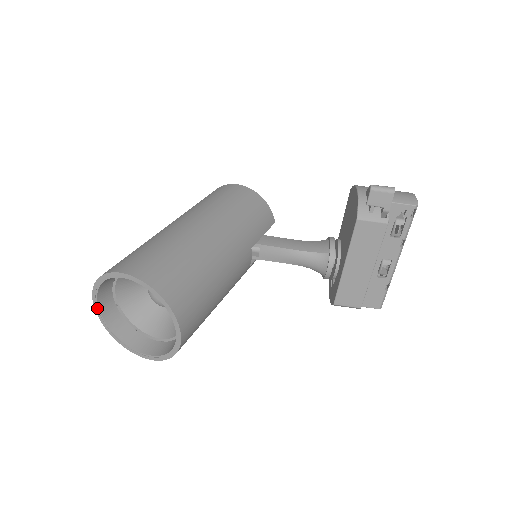
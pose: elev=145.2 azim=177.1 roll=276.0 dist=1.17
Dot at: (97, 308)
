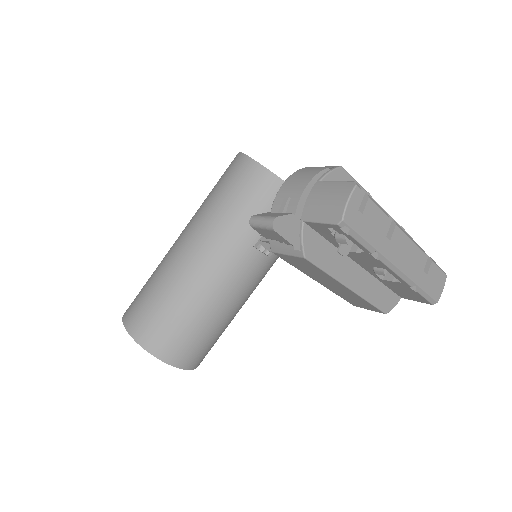
Dot at: occluded
